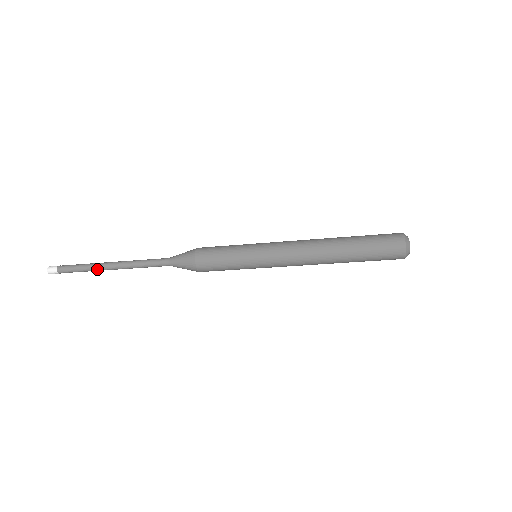
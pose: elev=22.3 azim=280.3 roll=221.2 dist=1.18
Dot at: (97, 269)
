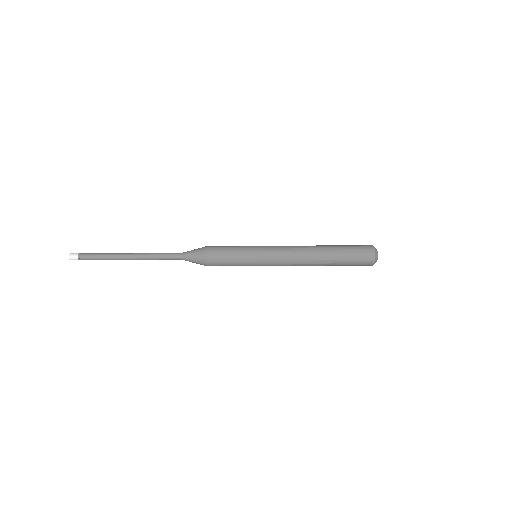
Dot at: (116, 256)
